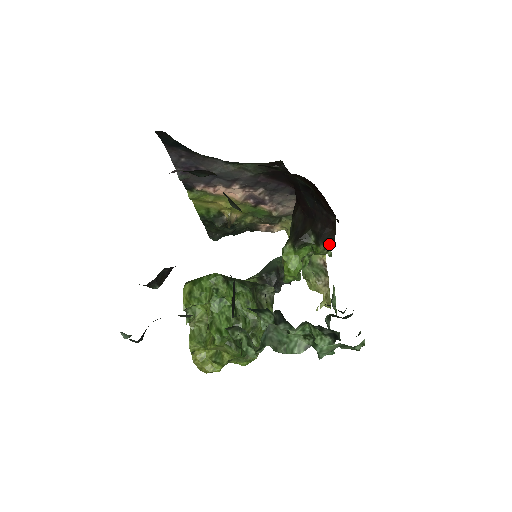
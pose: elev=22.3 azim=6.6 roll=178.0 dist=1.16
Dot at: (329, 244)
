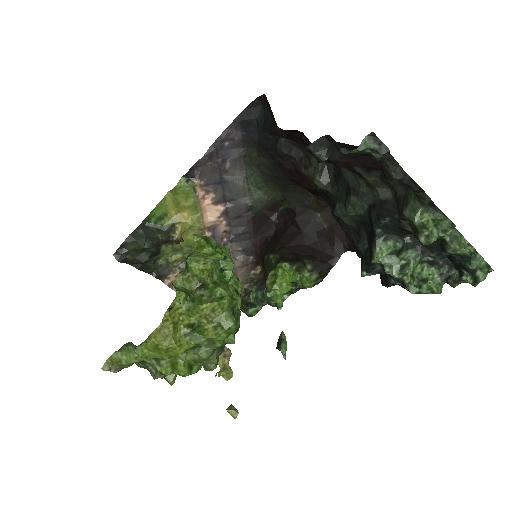
Dot at: (319, 279)
